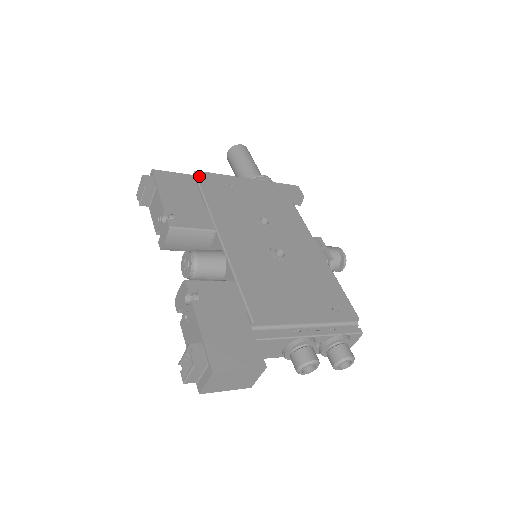
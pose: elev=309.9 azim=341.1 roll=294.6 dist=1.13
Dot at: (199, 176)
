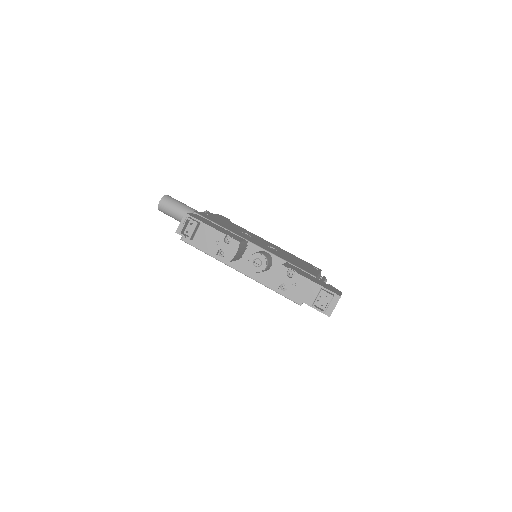
Dot at: (200, 214)
